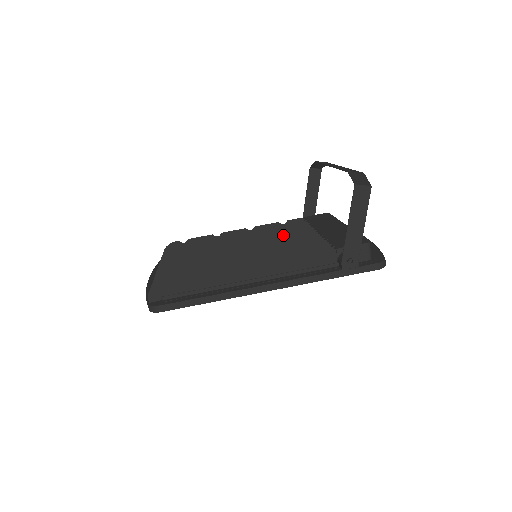
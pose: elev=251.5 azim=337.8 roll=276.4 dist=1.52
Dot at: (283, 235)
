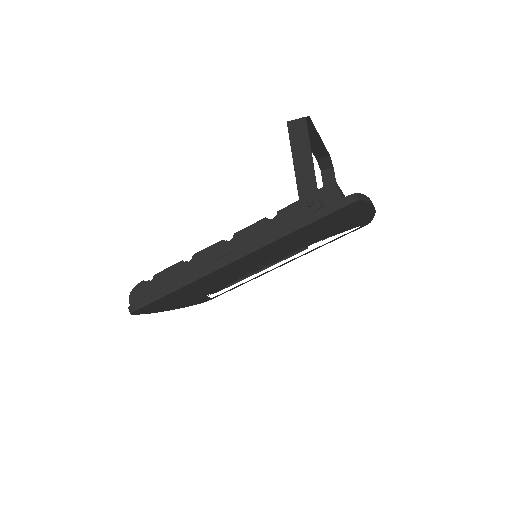
Dot at: occluded
